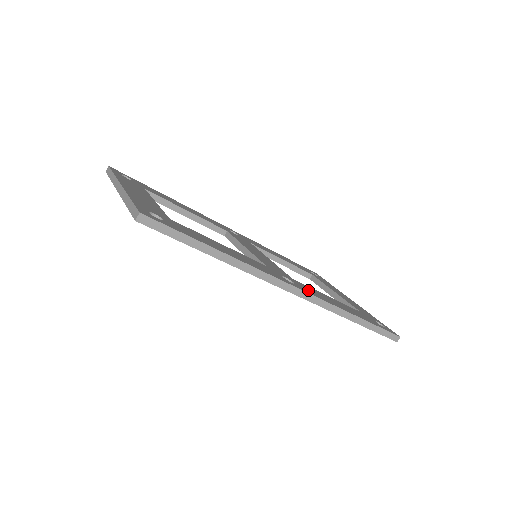
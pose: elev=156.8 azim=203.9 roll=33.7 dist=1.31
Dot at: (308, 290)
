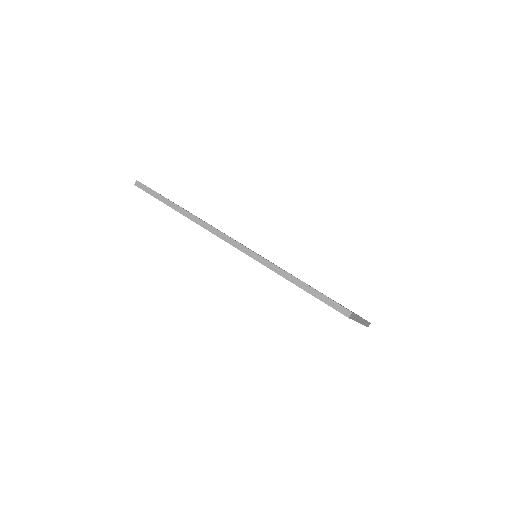
Dot at: occluded
